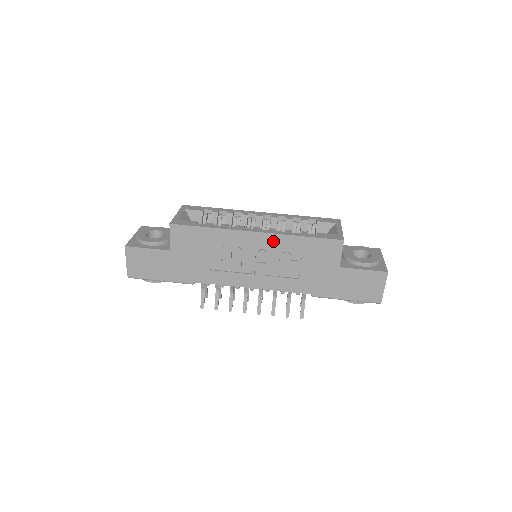
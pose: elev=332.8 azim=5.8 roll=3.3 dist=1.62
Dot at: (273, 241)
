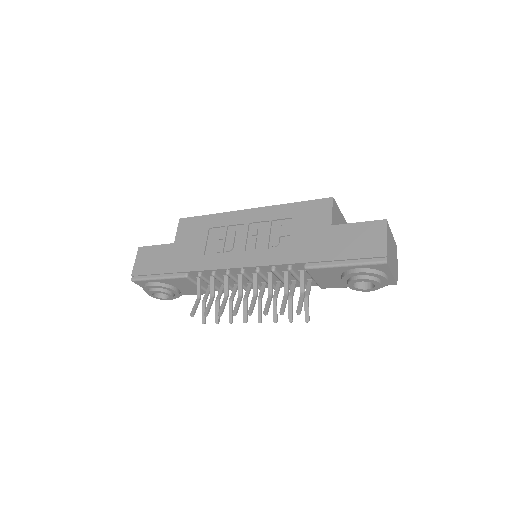
Dot at: (265, 214)
